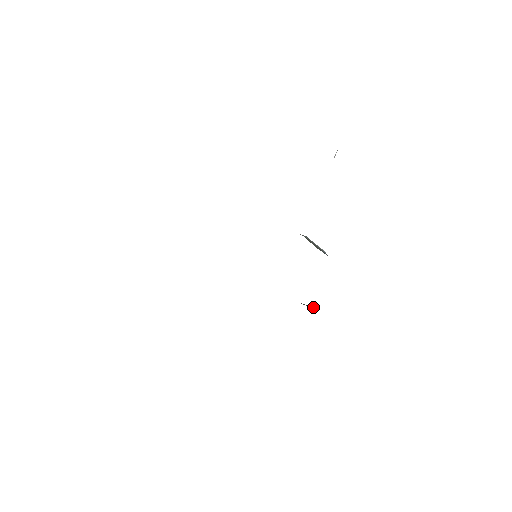
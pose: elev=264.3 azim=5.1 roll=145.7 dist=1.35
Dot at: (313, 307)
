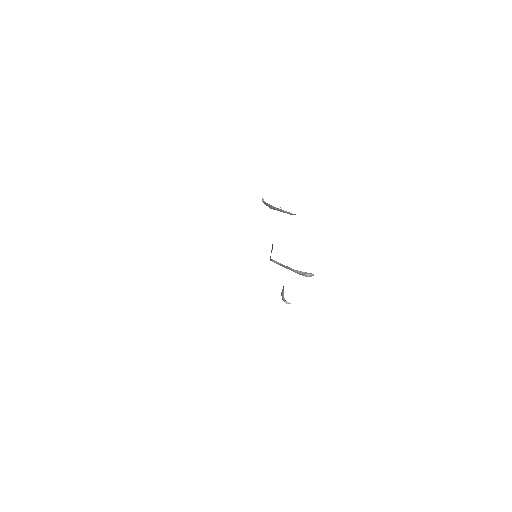
Dot at: occluded
